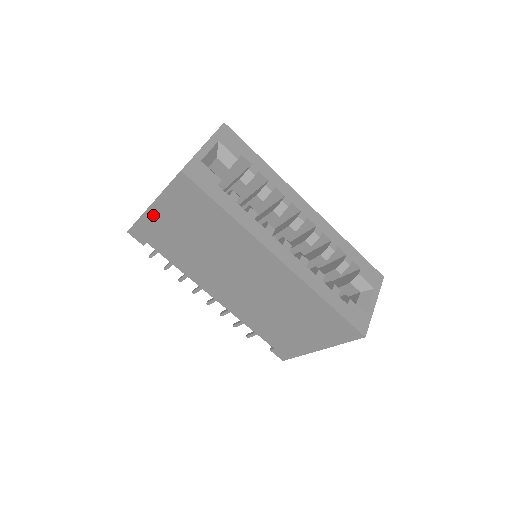
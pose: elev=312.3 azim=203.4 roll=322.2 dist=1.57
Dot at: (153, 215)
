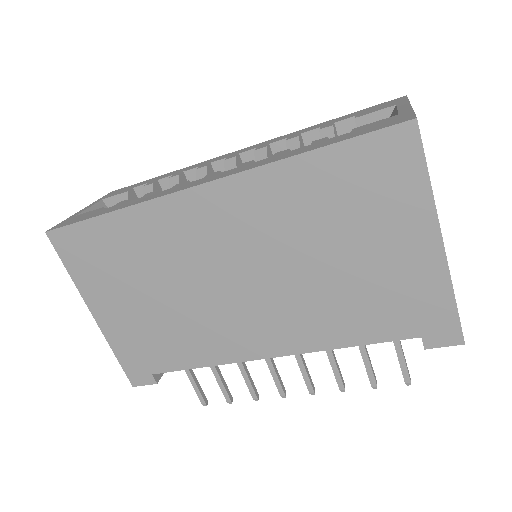
Dot at: (108, 326)
